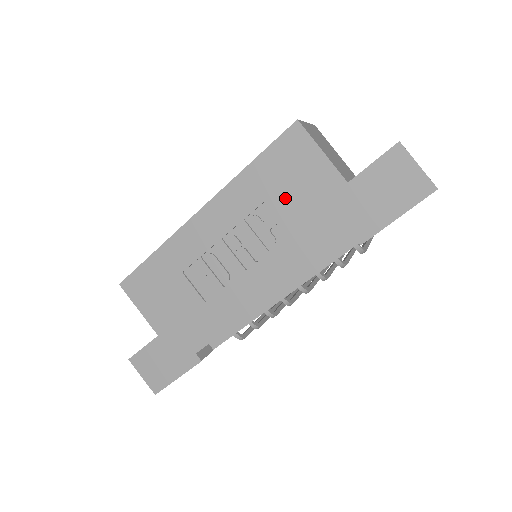
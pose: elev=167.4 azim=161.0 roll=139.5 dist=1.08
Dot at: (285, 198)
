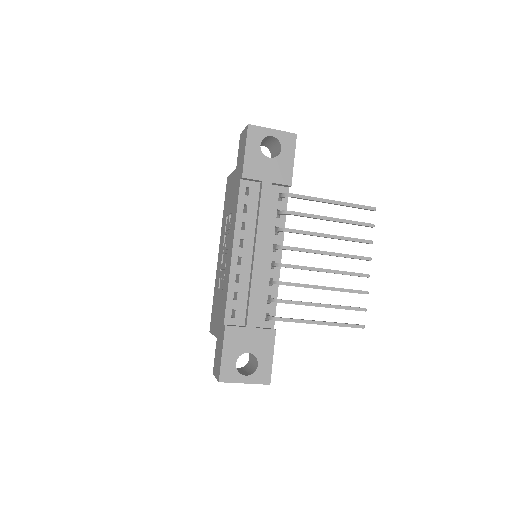
Dot at: (229, 204)
